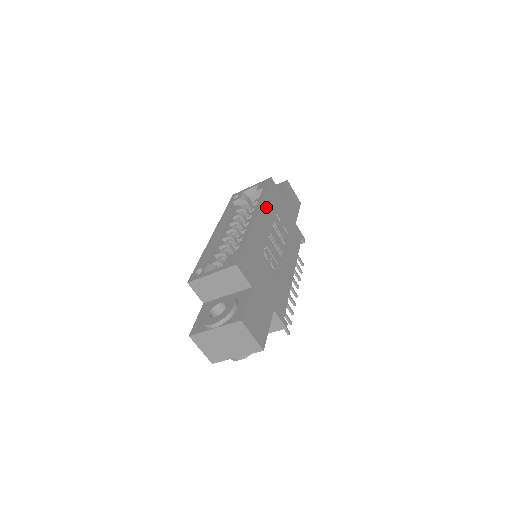
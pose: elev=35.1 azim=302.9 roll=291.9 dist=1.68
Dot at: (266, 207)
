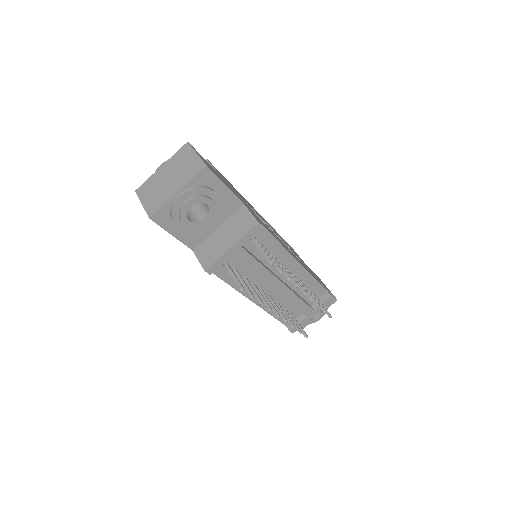
Dot at: occluded
